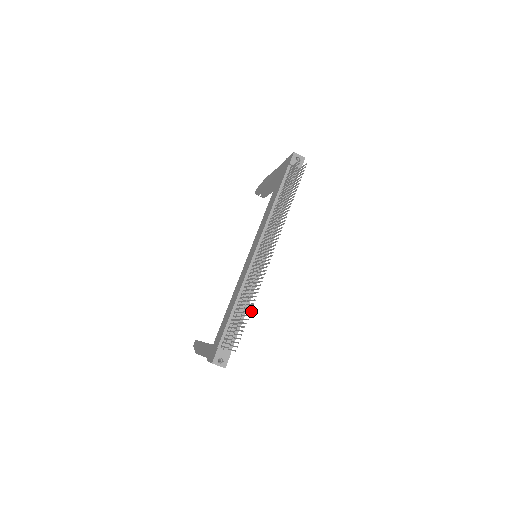
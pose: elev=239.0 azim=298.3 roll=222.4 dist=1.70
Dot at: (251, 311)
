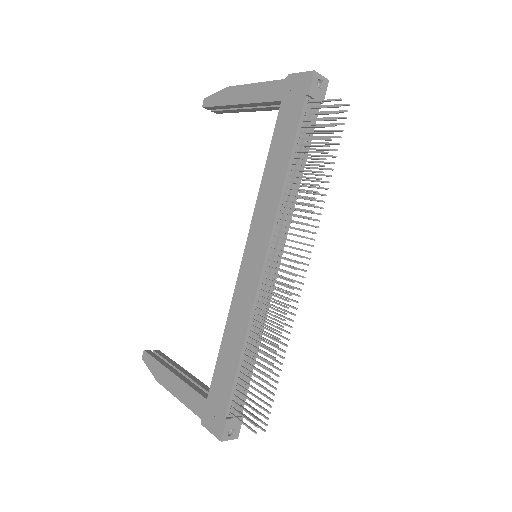
Dot at: (281, 370)
